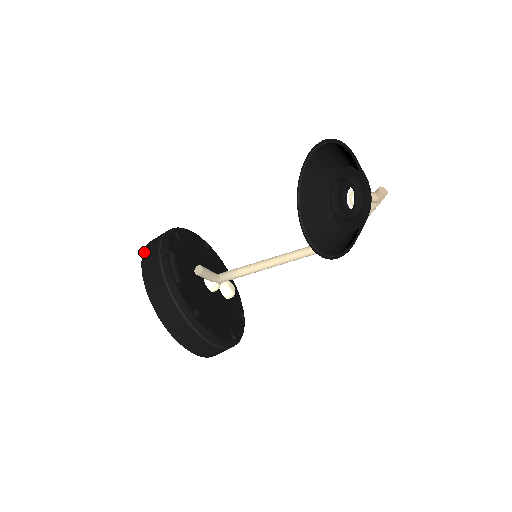
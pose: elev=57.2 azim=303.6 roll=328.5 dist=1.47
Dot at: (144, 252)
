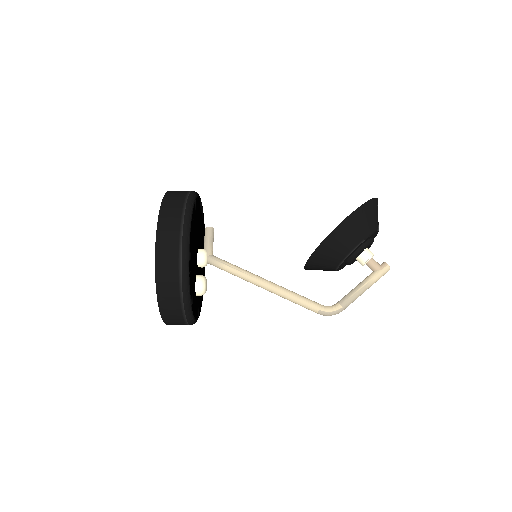
Dot at: occluded
